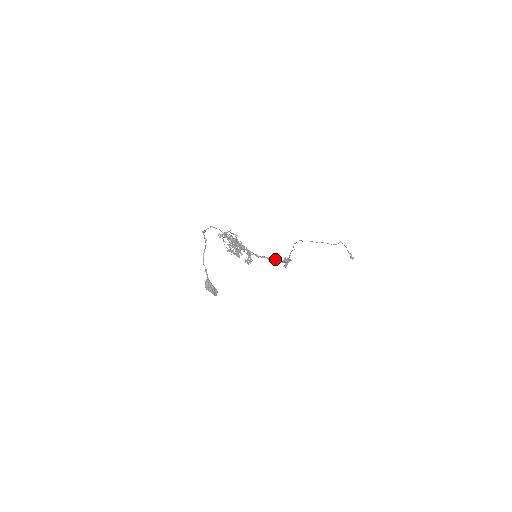
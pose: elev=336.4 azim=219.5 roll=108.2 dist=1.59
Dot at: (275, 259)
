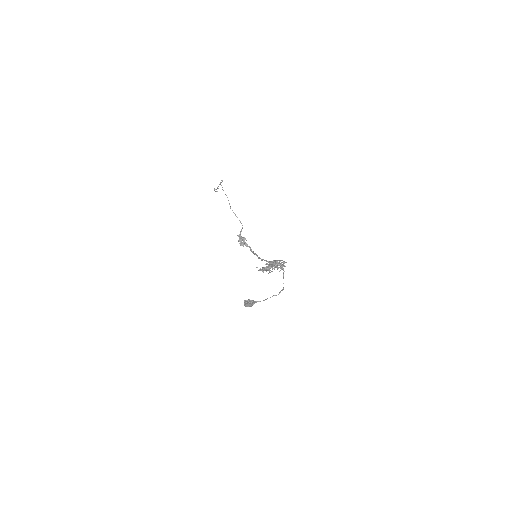
Dot at: occluded
